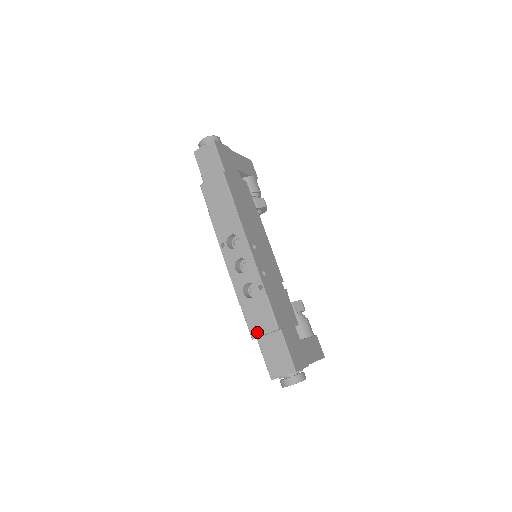
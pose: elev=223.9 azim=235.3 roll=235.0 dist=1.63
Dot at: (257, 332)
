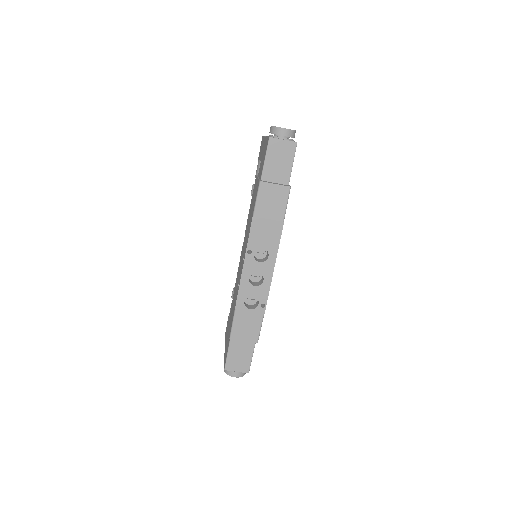
Dot at: (238, 336)
